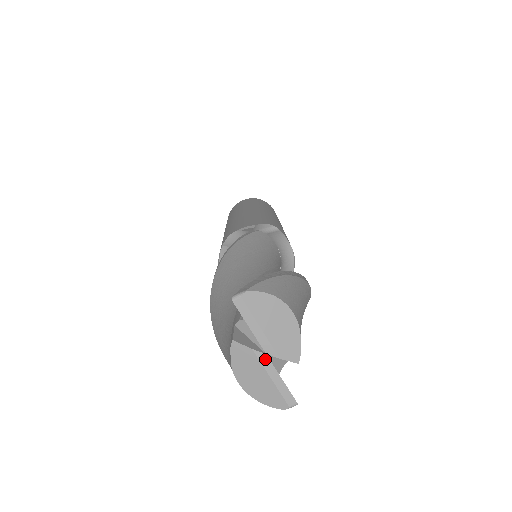
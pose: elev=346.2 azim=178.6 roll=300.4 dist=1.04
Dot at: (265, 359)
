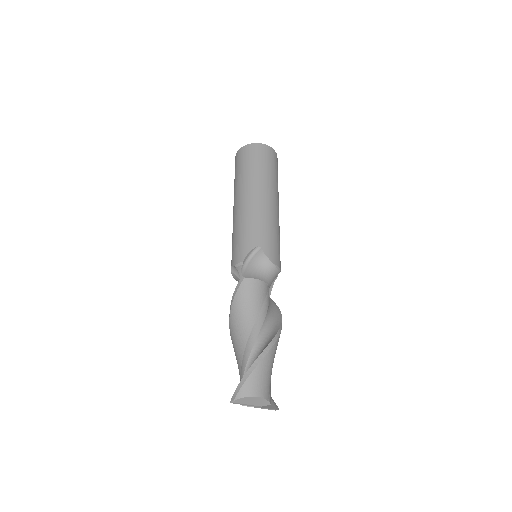
Dot at: (256, 407)
